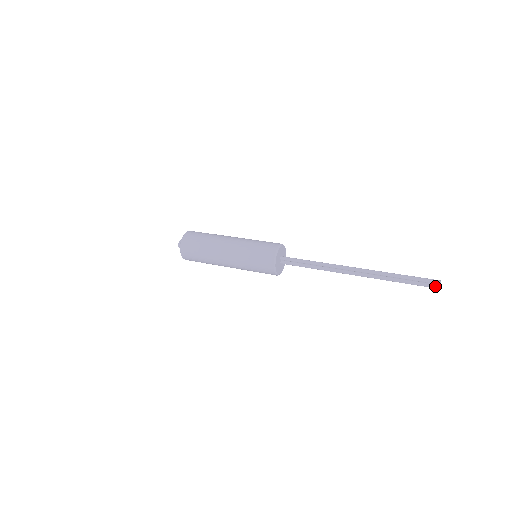
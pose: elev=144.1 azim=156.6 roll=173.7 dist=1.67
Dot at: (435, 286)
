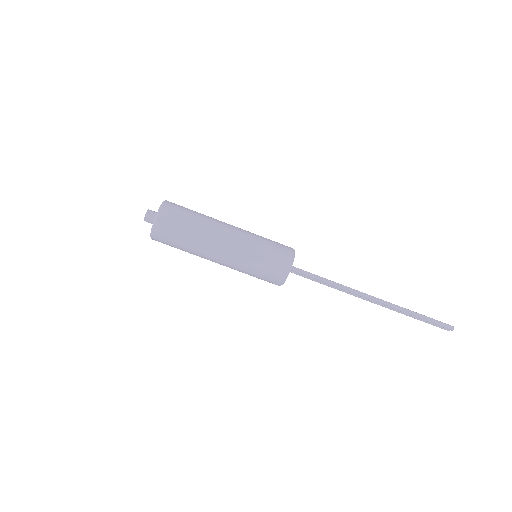
Dot at: (446, 329)
